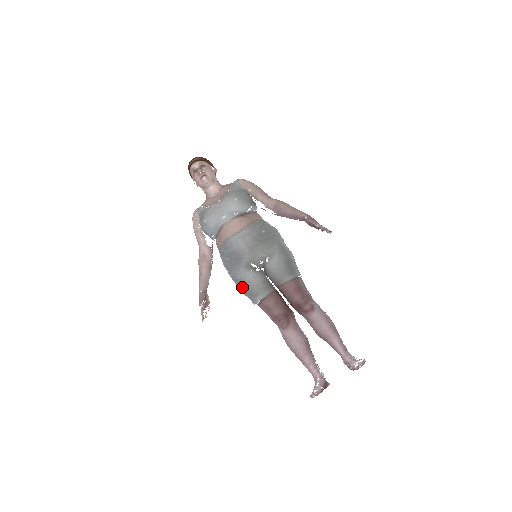
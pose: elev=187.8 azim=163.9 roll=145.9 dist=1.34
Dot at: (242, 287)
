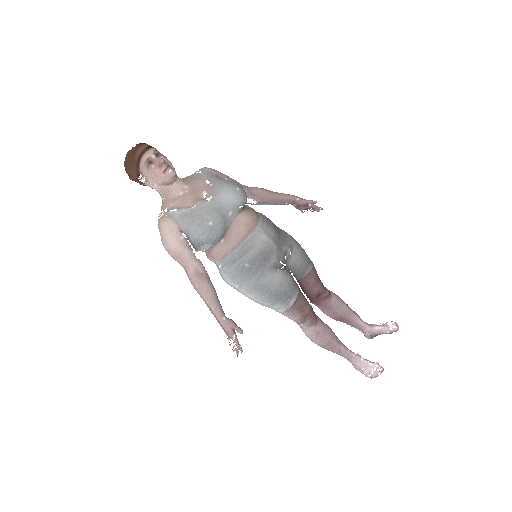
Dot at: (271, 294)
